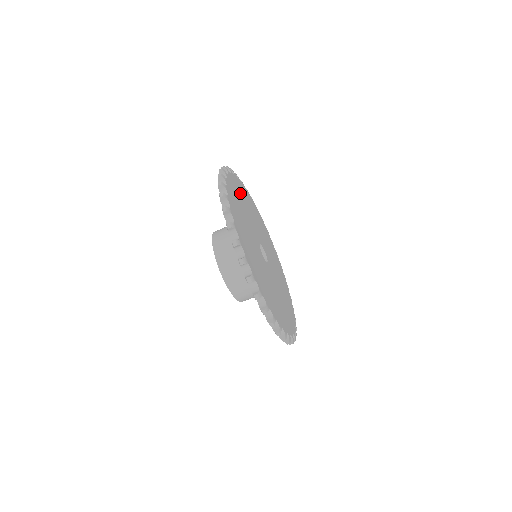
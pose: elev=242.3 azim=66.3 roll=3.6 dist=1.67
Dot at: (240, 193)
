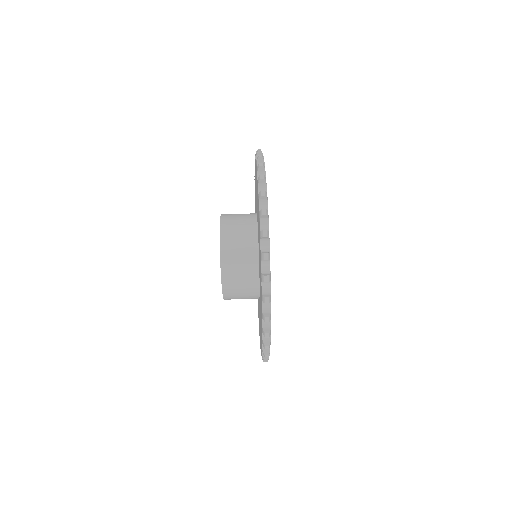
Dot at: occluded
